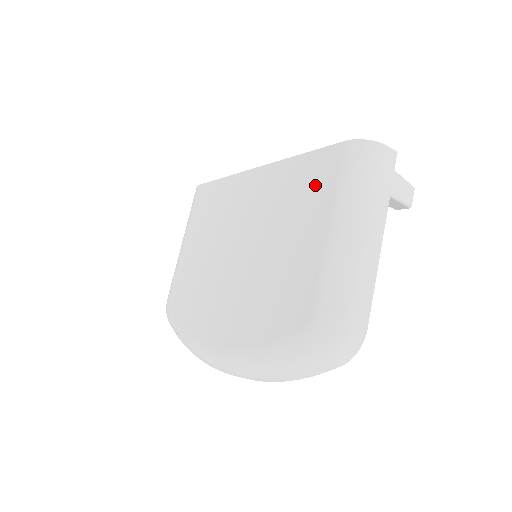
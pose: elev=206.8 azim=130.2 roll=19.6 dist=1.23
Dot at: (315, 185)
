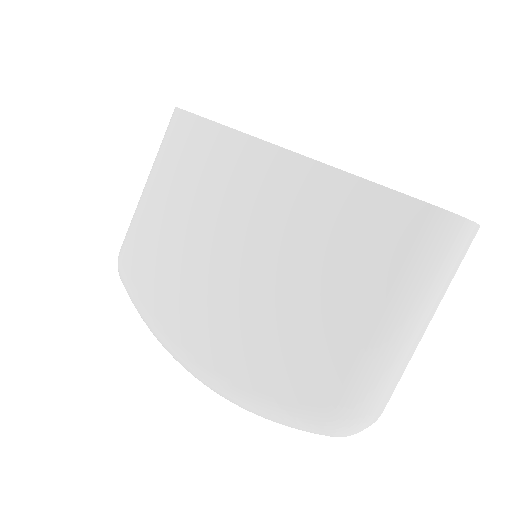
Dot at: (375, 240)
